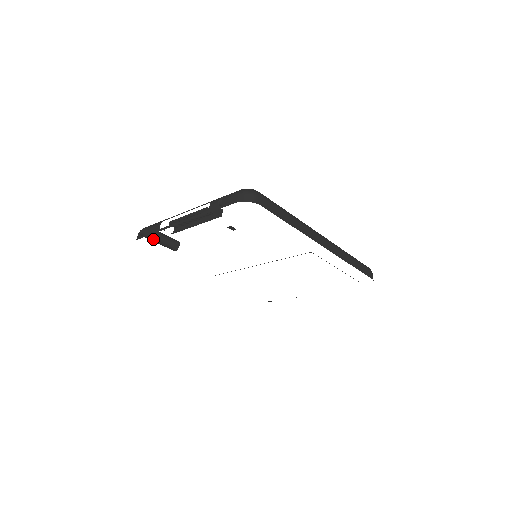
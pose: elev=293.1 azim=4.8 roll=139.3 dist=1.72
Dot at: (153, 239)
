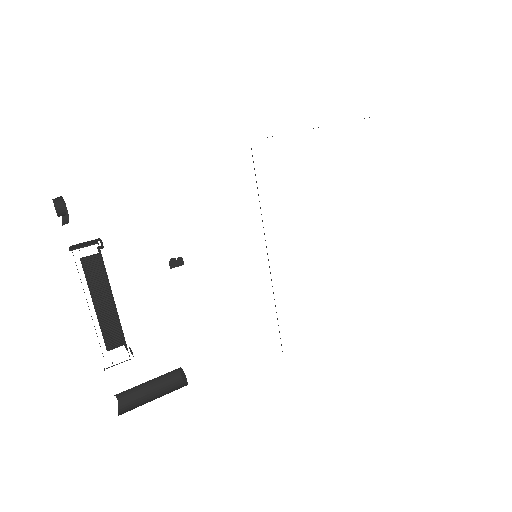
Dot at: occluded
